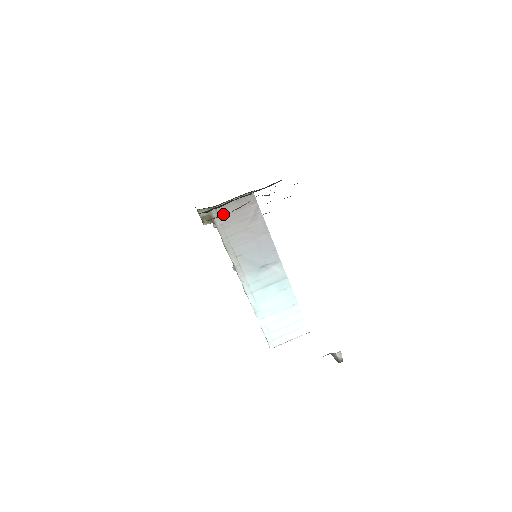
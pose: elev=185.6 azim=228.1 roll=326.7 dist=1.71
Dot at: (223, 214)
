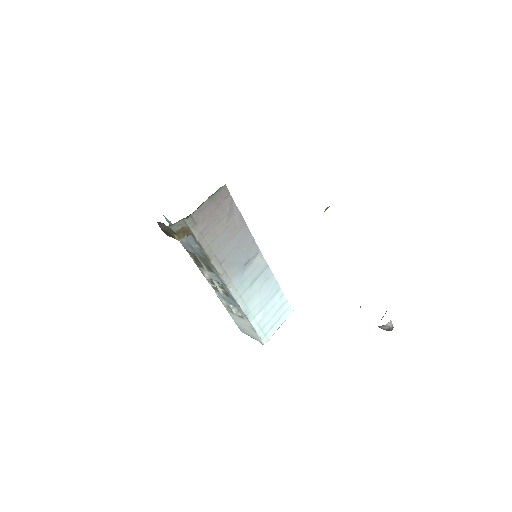
Dot at: occluded
